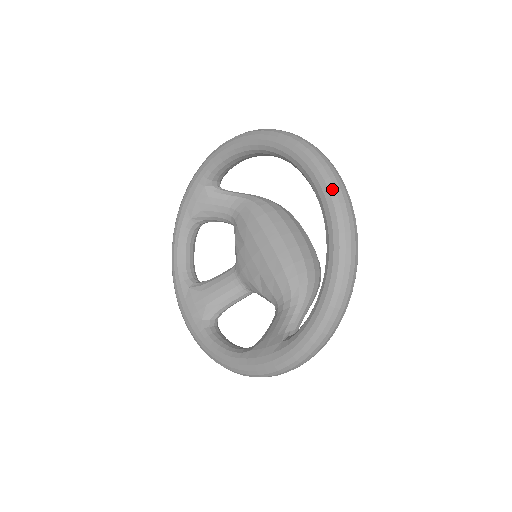
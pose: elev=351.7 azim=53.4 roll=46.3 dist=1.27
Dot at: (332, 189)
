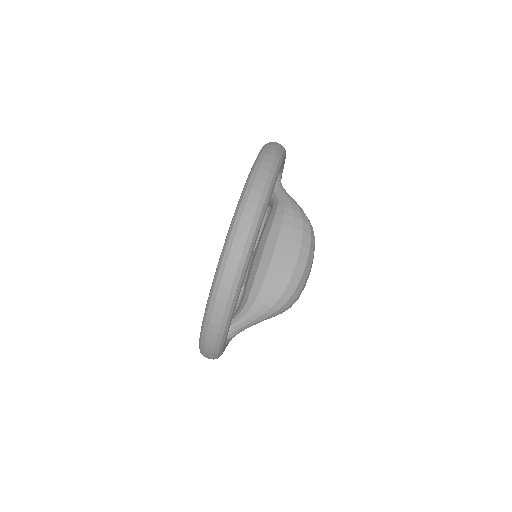
Dot at: (227, 240)
